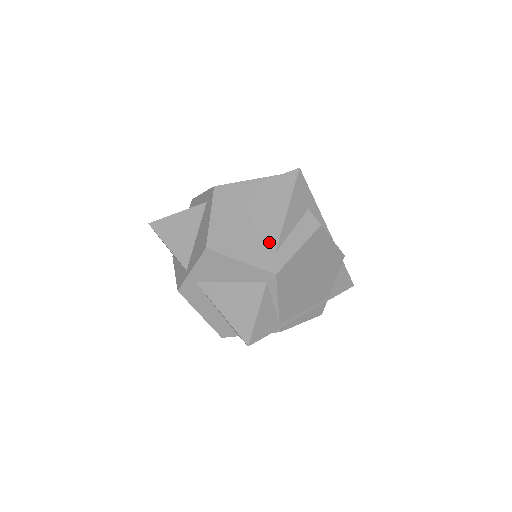
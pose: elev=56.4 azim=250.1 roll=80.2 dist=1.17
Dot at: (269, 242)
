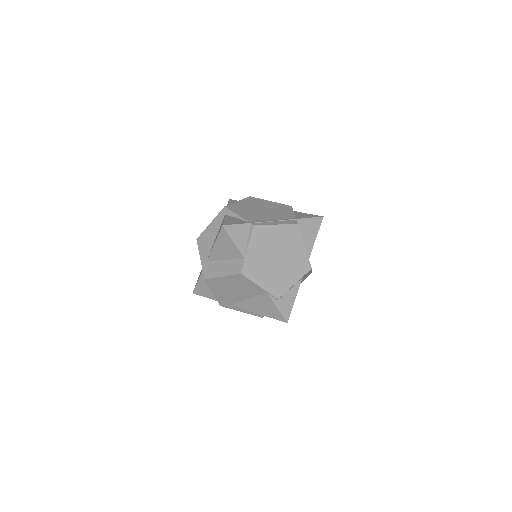
Dot at: occluded
